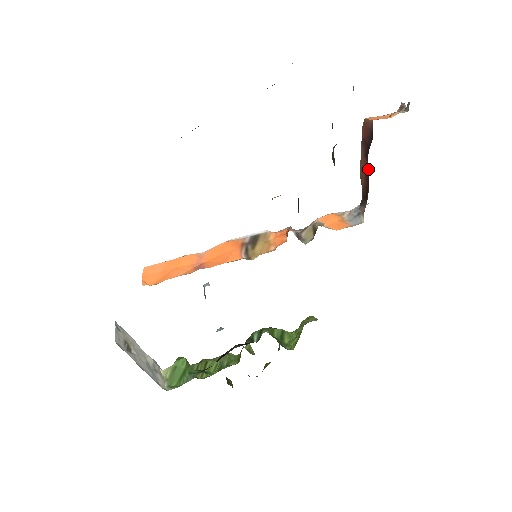
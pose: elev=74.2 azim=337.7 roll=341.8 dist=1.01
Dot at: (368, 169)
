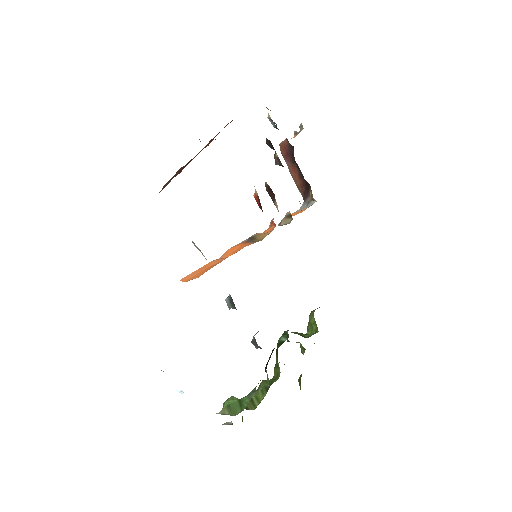
Dot at: (299, 171)
